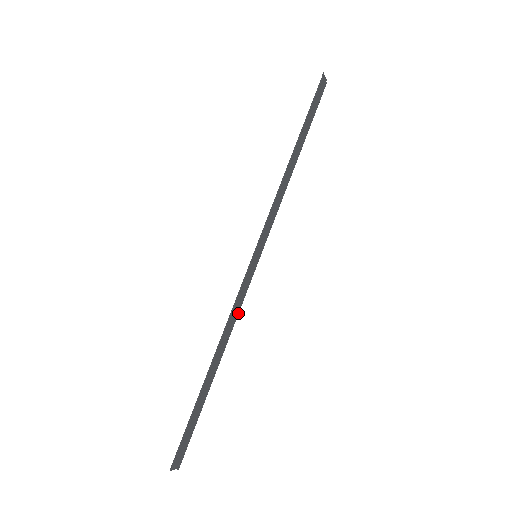
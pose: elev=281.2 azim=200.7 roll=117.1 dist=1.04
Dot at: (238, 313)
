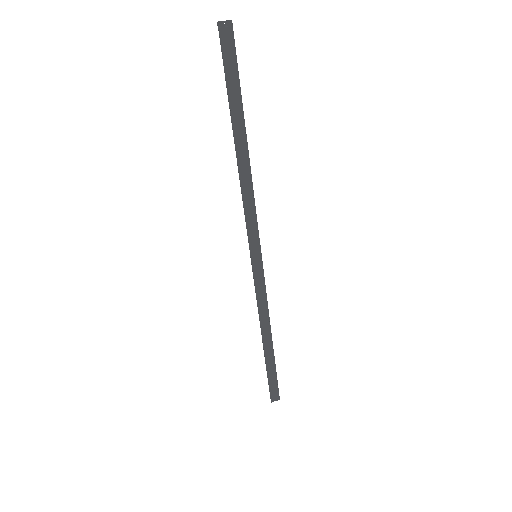
Dot at: (267, 302)
